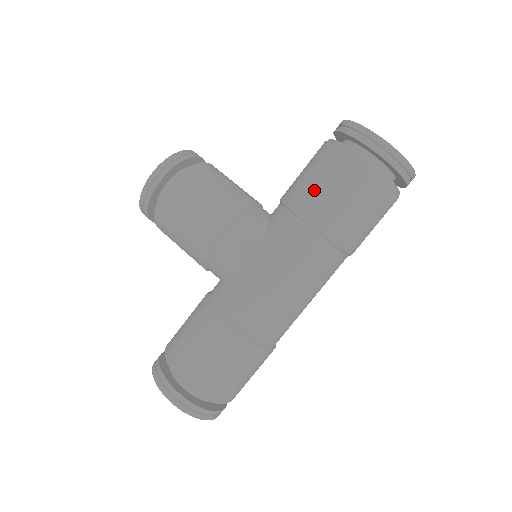
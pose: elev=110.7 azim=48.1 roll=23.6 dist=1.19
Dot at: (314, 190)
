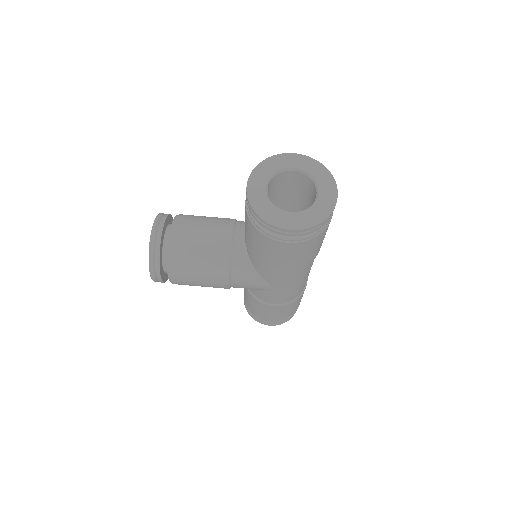
Dot at: (269, 259)
